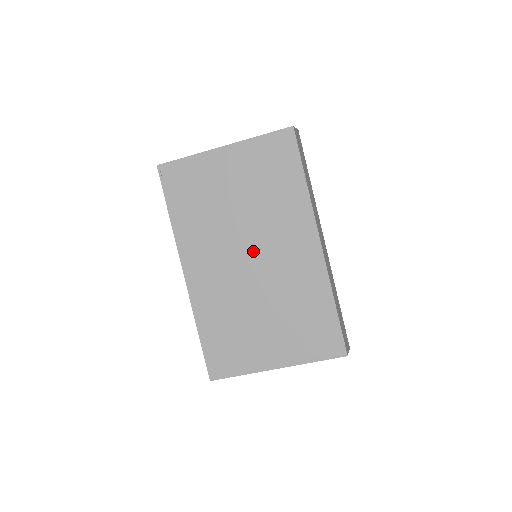
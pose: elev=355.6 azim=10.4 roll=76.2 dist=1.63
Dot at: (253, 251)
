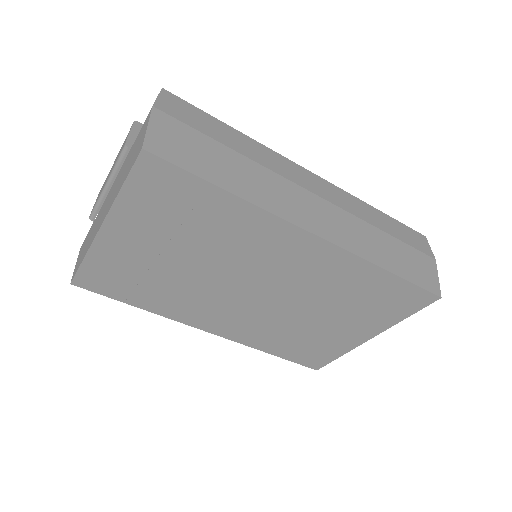
Dot at: (250, 284)
